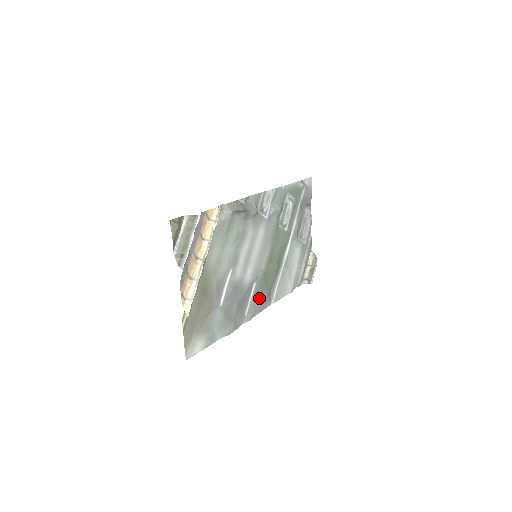
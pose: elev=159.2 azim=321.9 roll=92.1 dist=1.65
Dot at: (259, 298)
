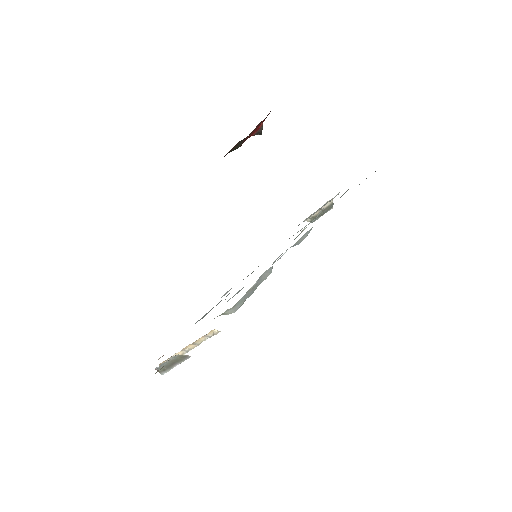
Dot at: occluded
